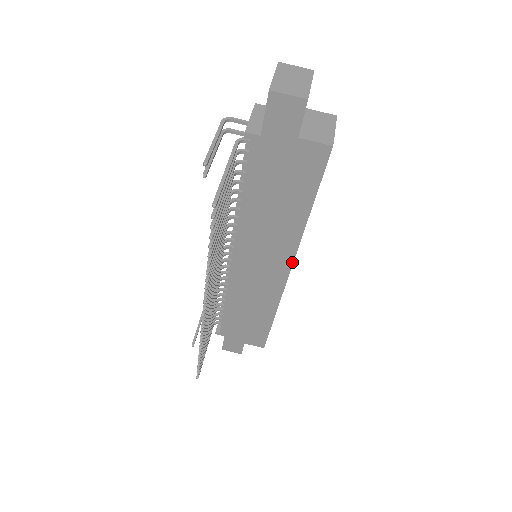
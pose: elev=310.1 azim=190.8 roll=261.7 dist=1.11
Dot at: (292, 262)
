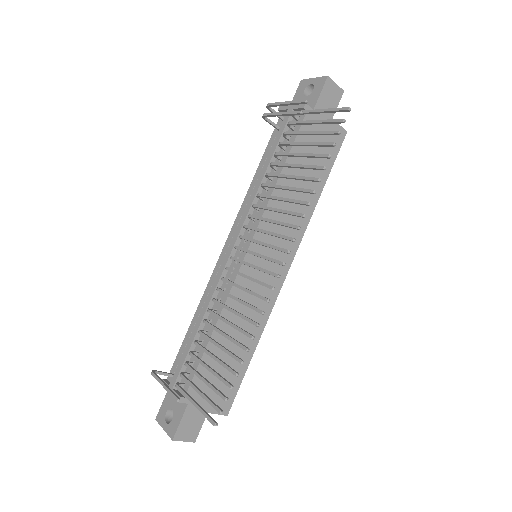
Dot at: (295, 252)
